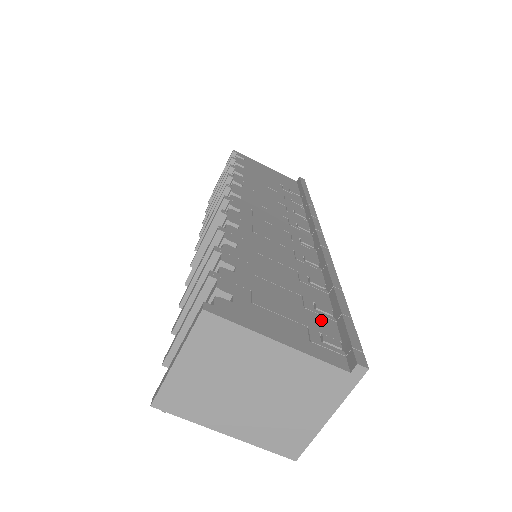
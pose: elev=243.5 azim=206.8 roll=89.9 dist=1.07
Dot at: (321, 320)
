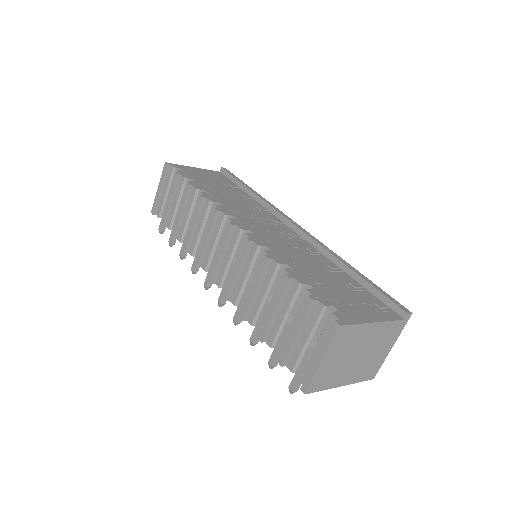
Dot at: (365, 294)
